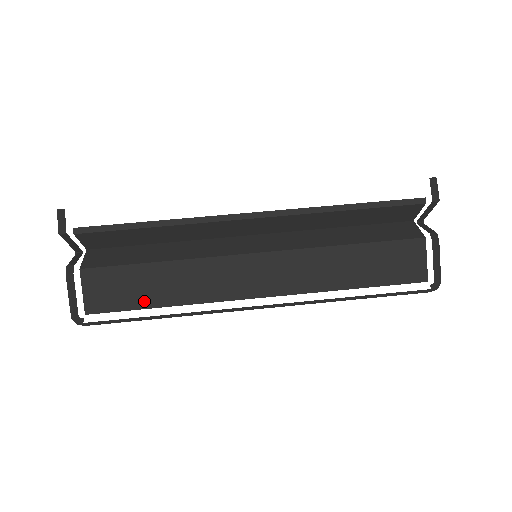
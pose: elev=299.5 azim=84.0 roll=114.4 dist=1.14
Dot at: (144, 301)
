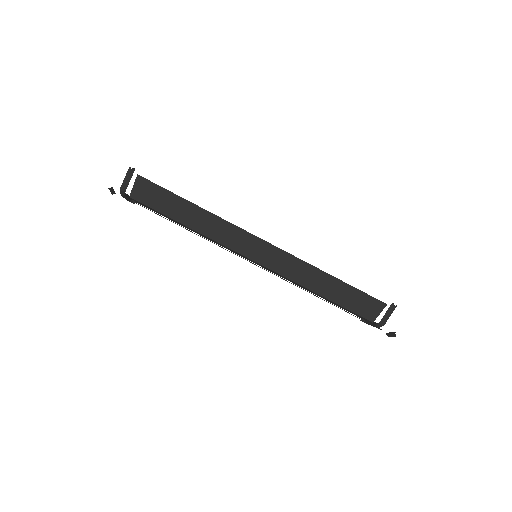
Dot at: (175, 222)
